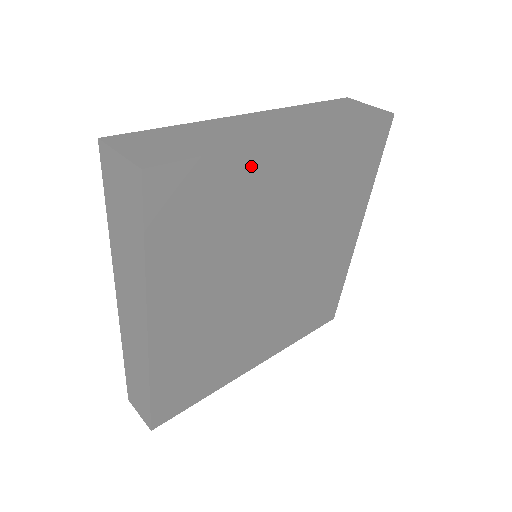
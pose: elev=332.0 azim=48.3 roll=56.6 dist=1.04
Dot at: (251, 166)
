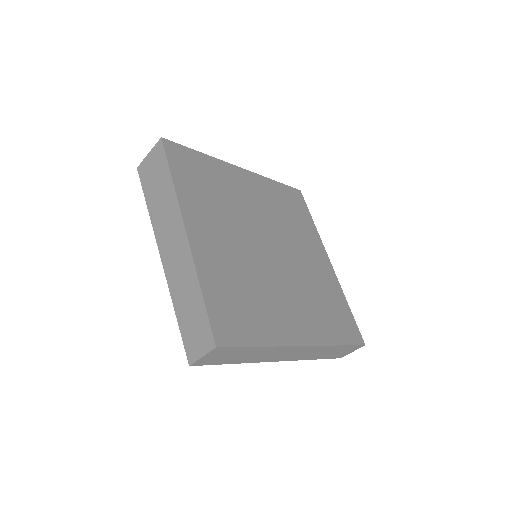
Dot at: (220, 168)
